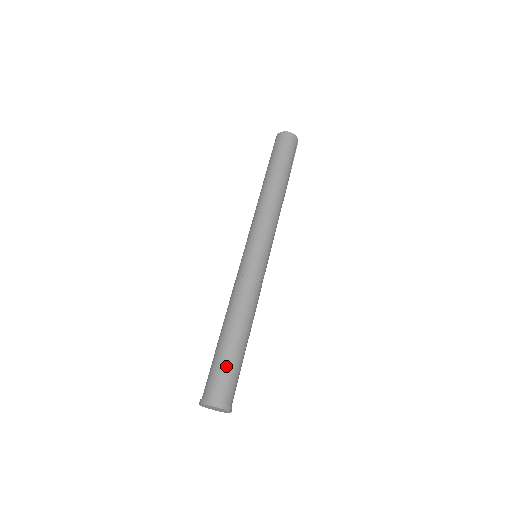
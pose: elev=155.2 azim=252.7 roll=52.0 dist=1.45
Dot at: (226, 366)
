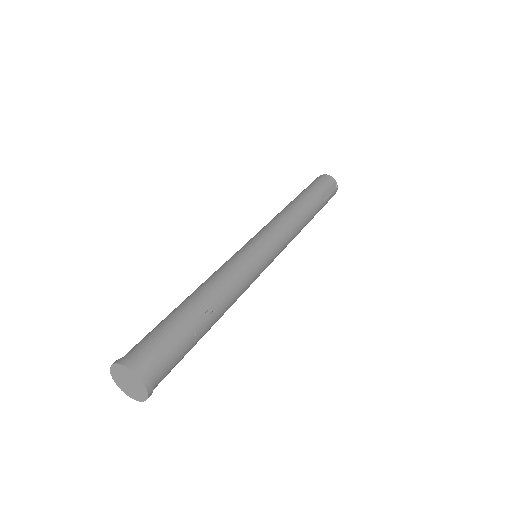
Dot at: (162, 328)
